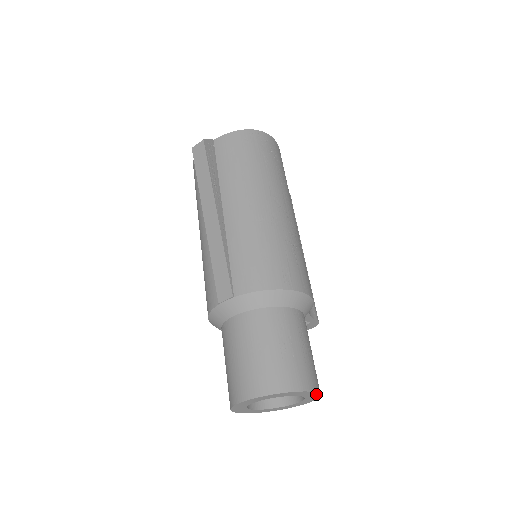
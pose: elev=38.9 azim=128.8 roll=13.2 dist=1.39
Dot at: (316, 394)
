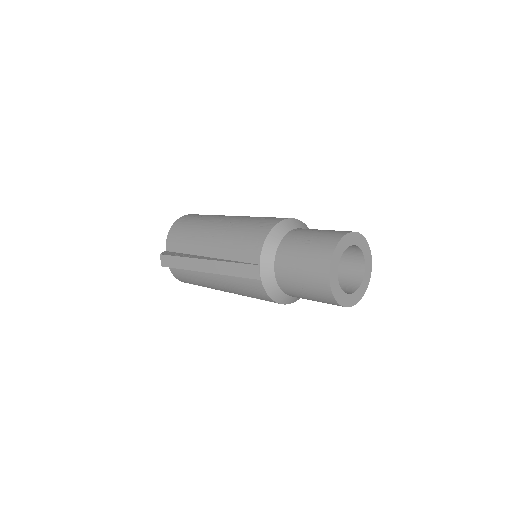
Dot at: (356, 235)
